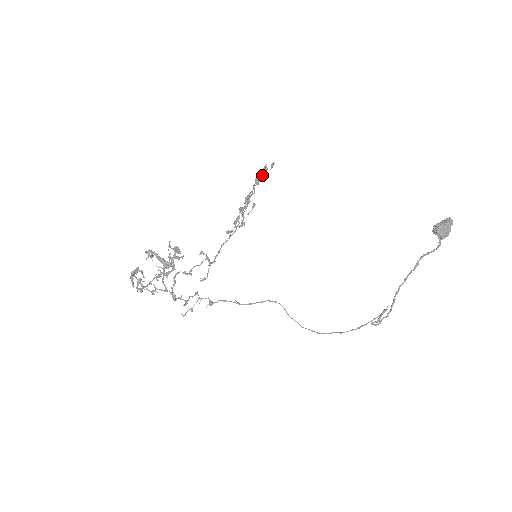
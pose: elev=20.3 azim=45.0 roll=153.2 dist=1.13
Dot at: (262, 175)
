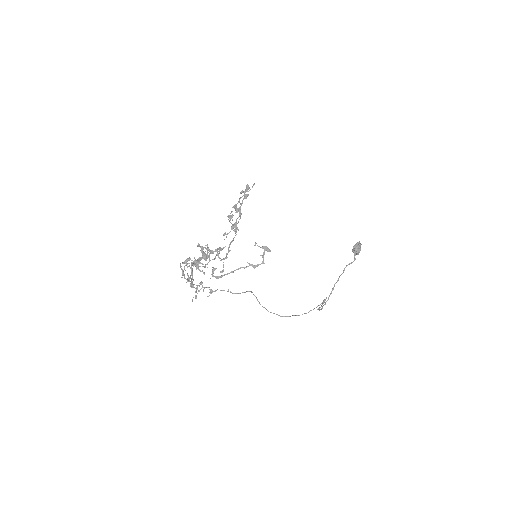
Dot at: (245, 192)
